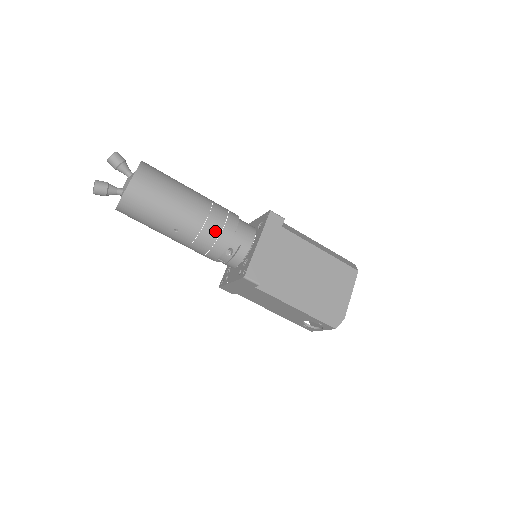
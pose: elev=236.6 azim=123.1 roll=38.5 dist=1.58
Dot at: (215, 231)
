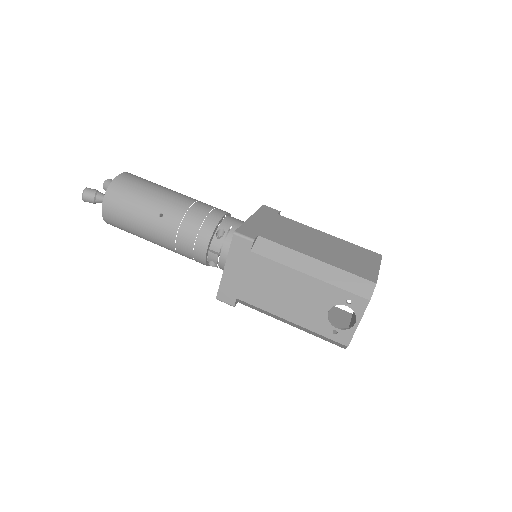
Dot at: (202, 212)
